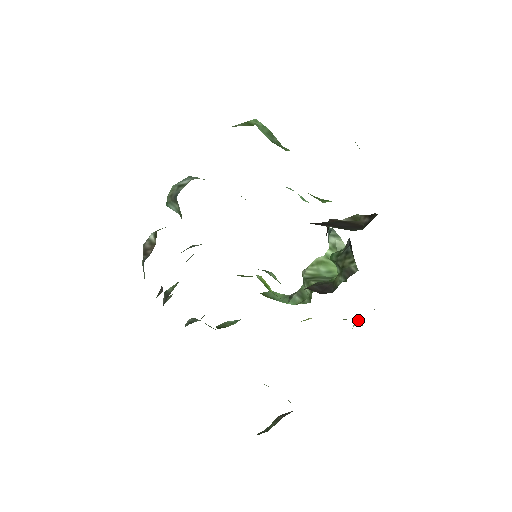
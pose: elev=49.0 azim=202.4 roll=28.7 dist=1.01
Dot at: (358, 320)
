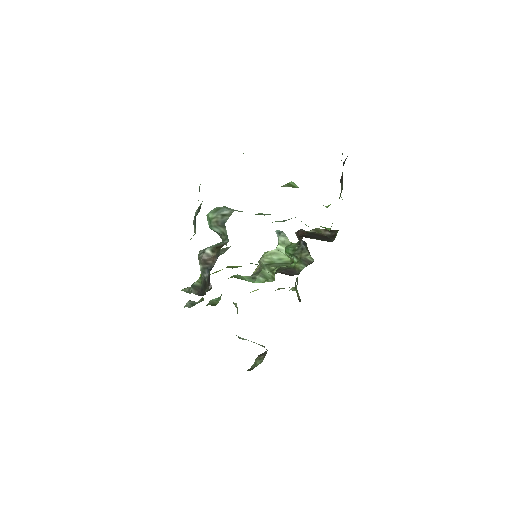
Dot at: (293, 288)
